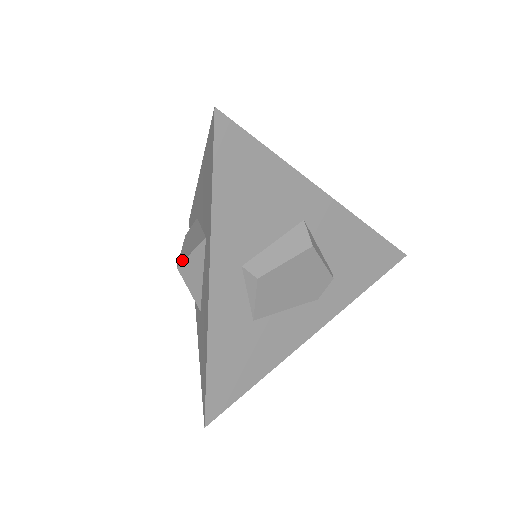
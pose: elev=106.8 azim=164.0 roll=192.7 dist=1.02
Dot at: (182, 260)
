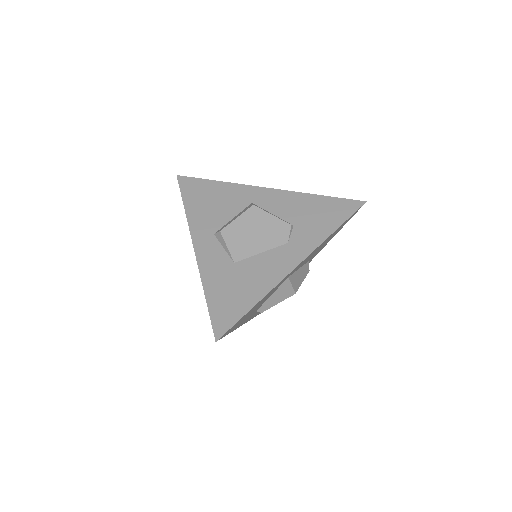
Dot at: occluded
